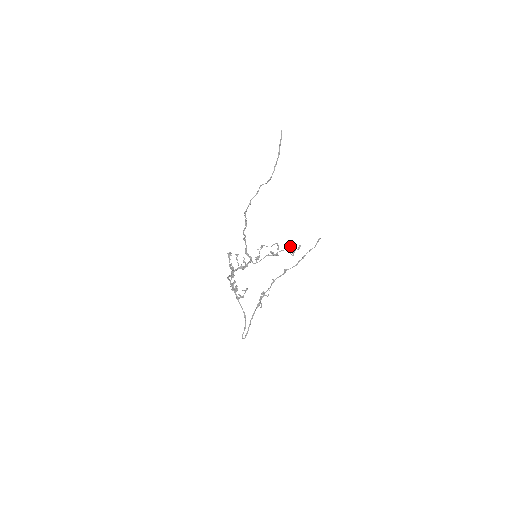
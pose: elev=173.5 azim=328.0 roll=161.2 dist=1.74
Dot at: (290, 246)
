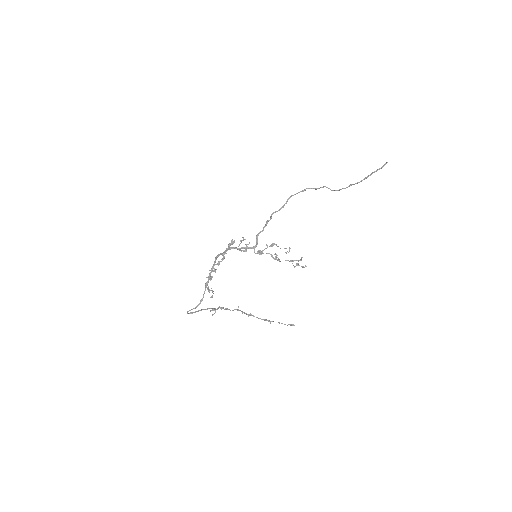
Dot at: (298, 260)
